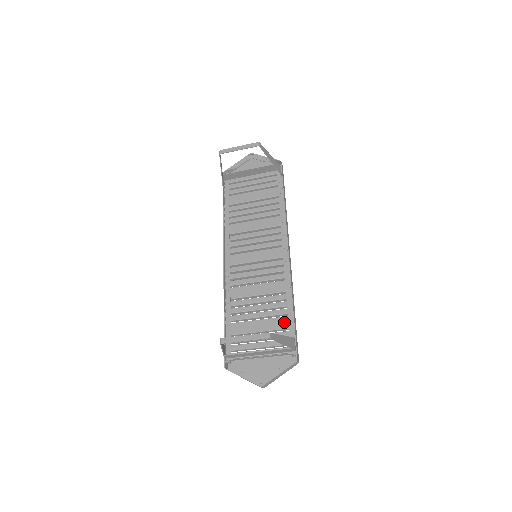
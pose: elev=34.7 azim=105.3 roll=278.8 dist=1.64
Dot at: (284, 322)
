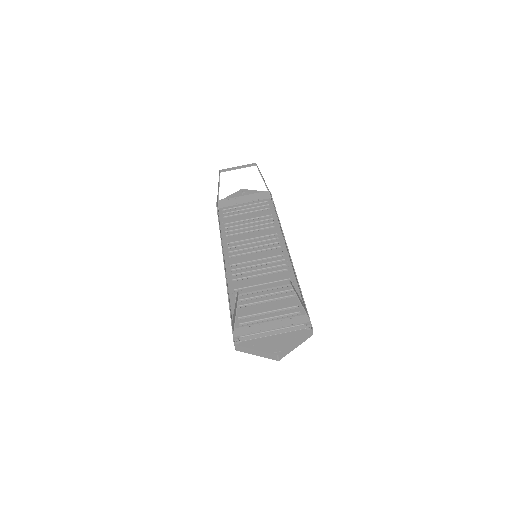
Dot at: (293, 301)
